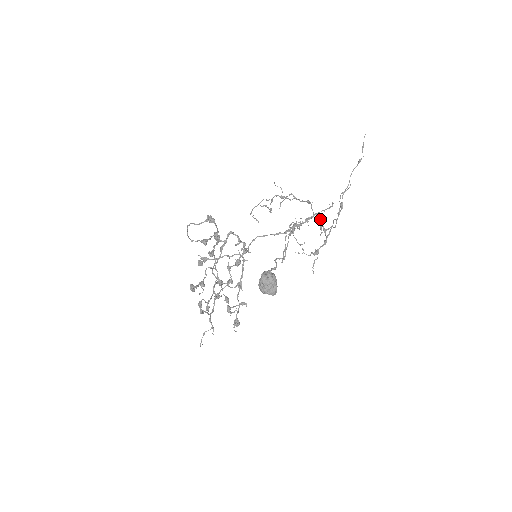
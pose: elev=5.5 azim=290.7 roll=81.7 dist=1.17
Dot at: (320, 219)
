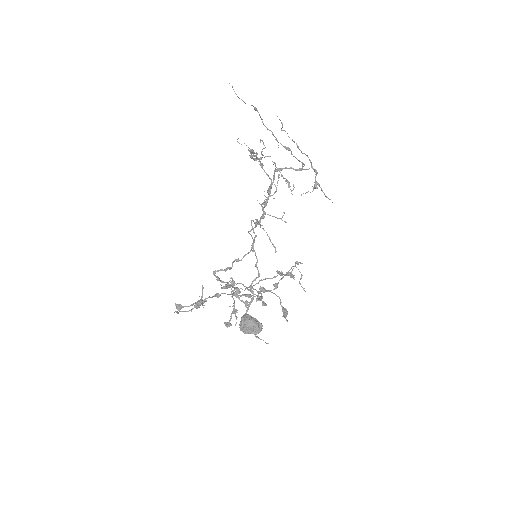
Dot at: (286, 168)
